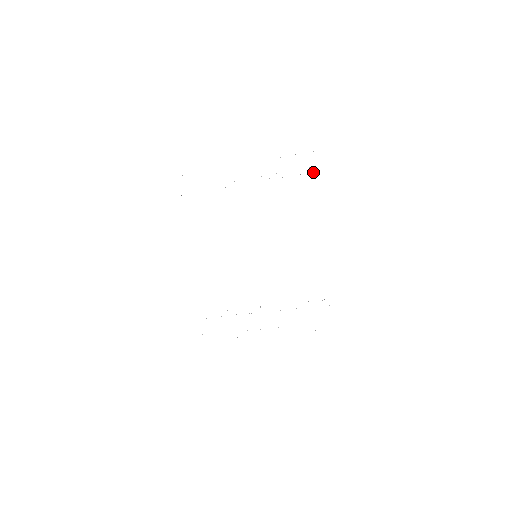
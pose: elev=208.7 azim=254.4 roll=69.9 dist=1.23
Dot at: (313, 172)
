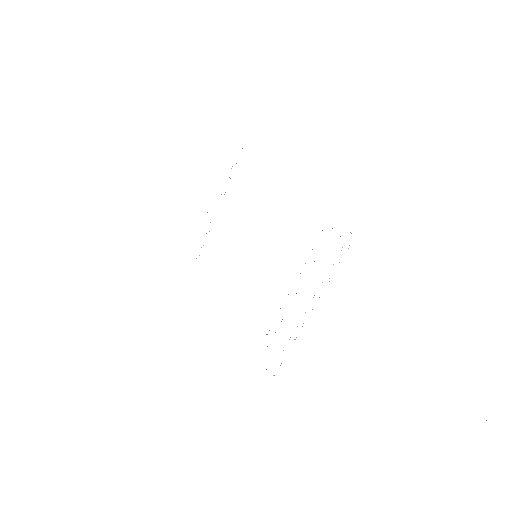
Dot at: occluded
